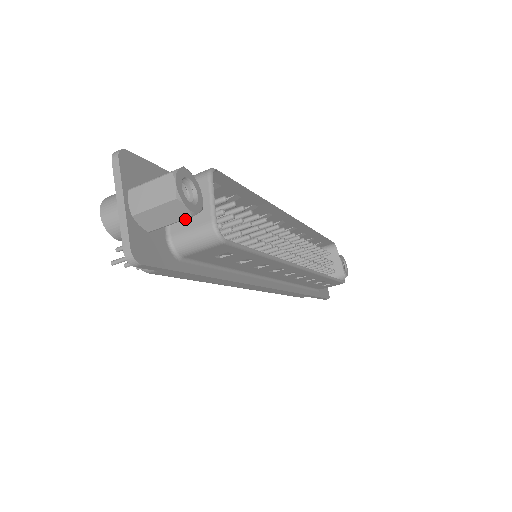
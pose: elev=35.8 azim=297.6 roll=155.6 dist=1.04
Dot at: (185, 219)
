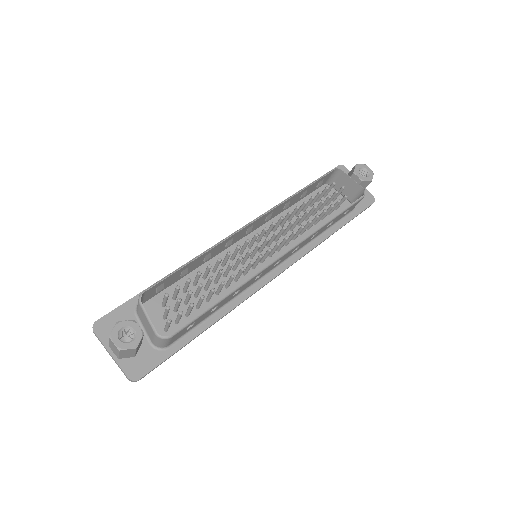
Dot at: (149, 332)
